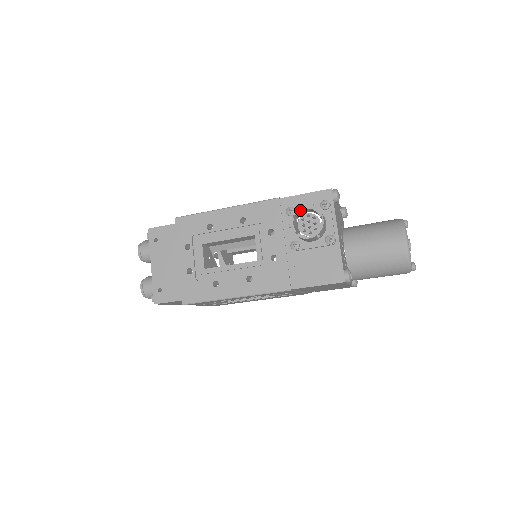
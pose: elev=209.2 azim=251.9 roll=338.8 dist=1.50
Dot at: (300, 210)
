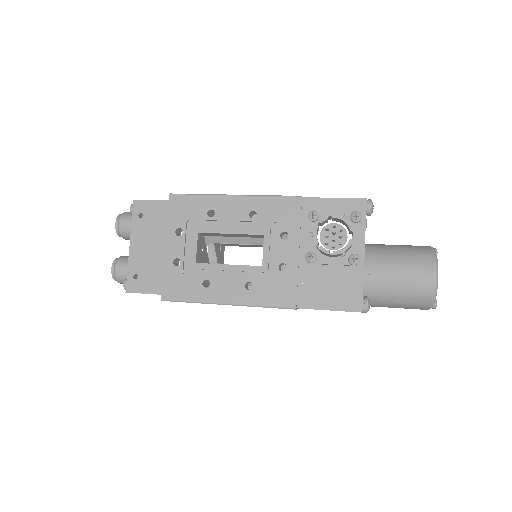
Dot at: occluded
